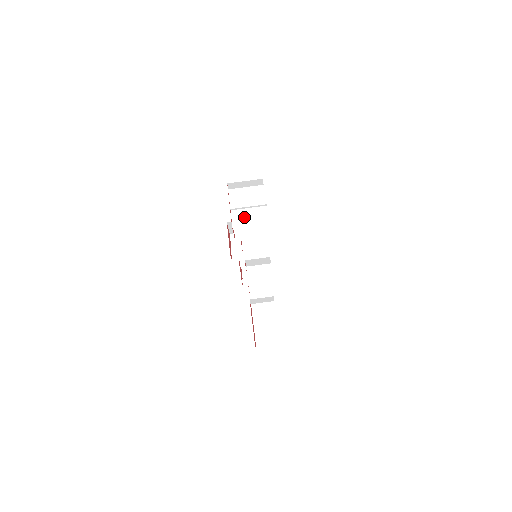
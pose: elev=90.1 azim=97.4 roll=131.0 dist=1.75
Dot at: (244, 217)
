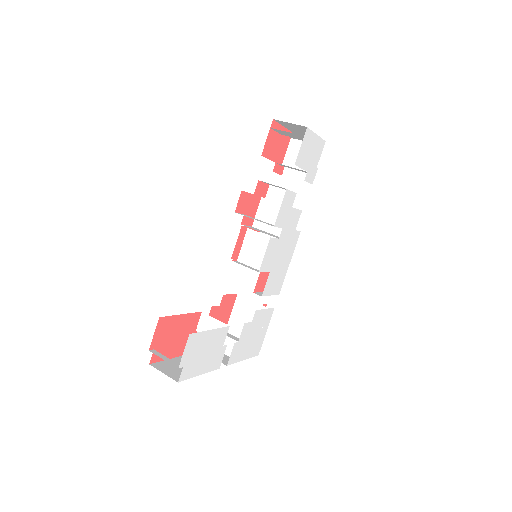
Dot at: (287, 134)
